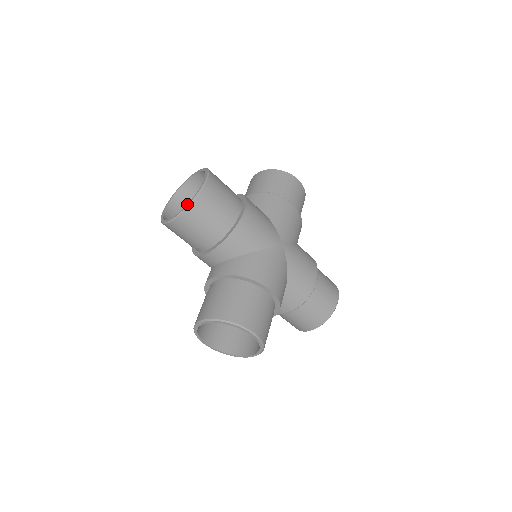
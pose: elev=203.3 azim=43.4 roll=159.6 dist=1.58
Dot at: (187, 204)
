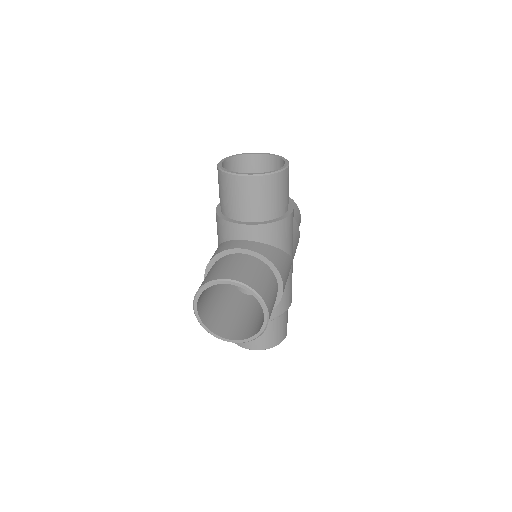
Dot at: (253, 337)
